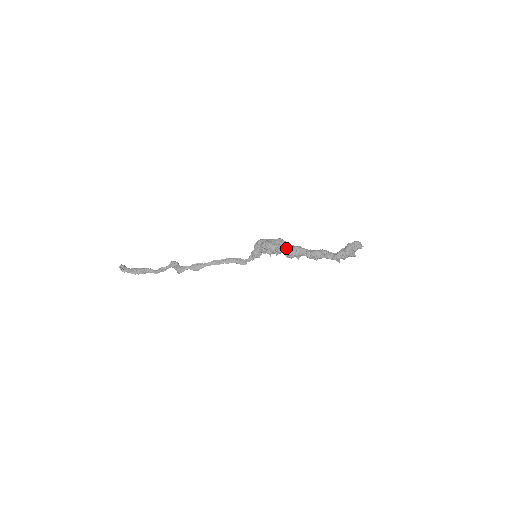
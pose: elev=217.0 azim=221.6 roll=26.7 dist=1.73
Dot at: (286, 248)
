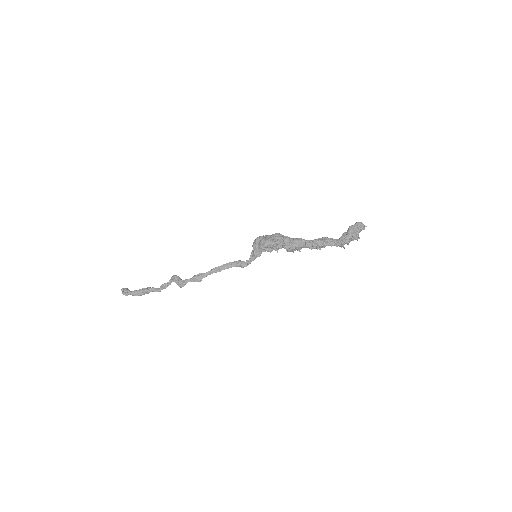
Dot at: (285, 242)
